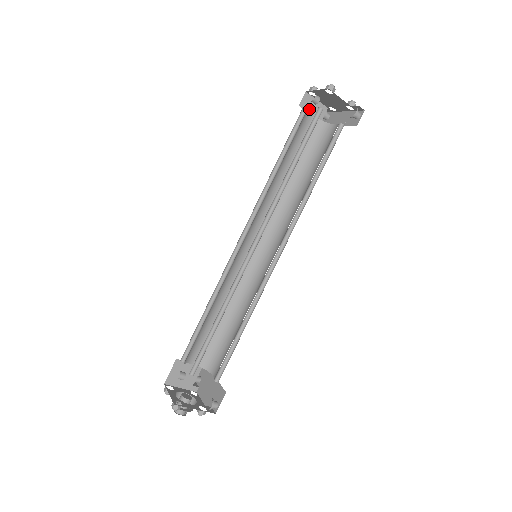
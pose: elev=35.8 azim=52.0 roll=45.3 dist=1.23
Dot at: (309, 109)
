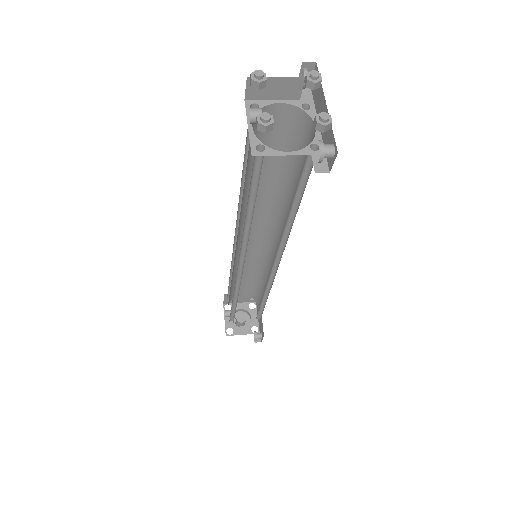
Dot at: (267, 94)
